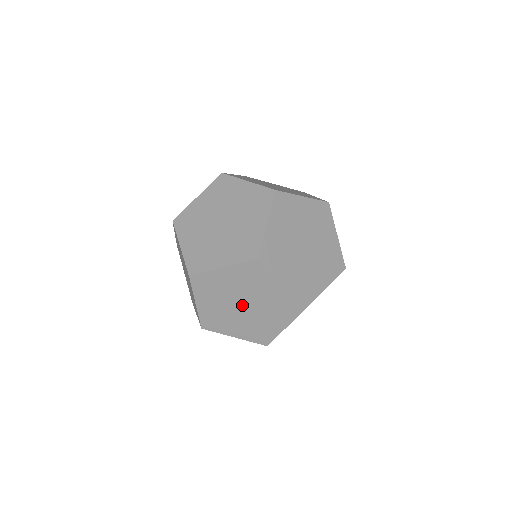
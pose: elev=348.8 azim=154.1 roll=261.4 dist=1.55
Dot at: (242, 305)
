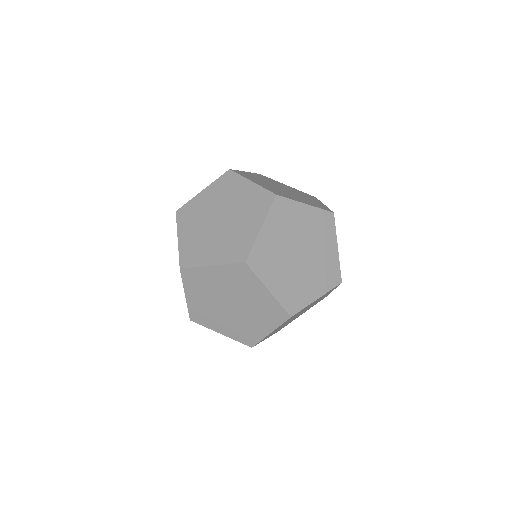
Dot at: (229, 304)
